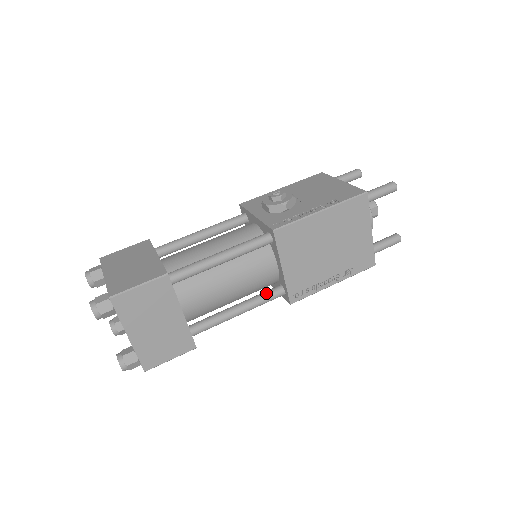
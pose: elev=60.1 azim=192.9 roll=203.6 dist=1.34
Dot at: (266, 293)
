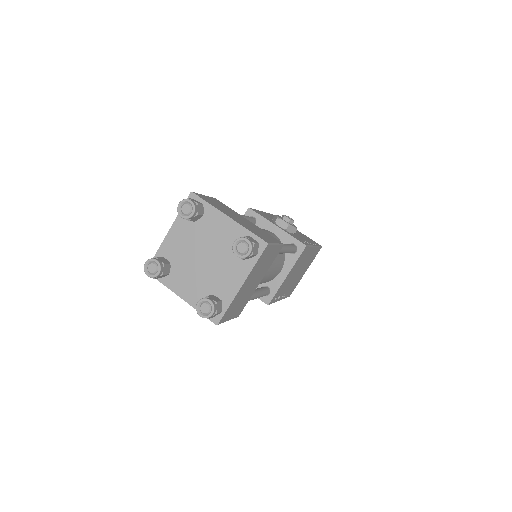
Dot at: (264, 289)
